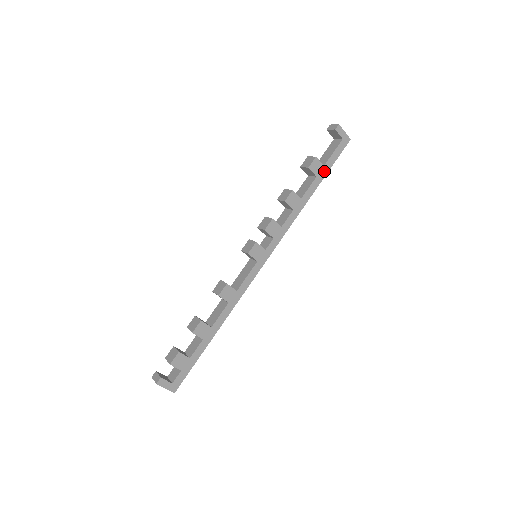
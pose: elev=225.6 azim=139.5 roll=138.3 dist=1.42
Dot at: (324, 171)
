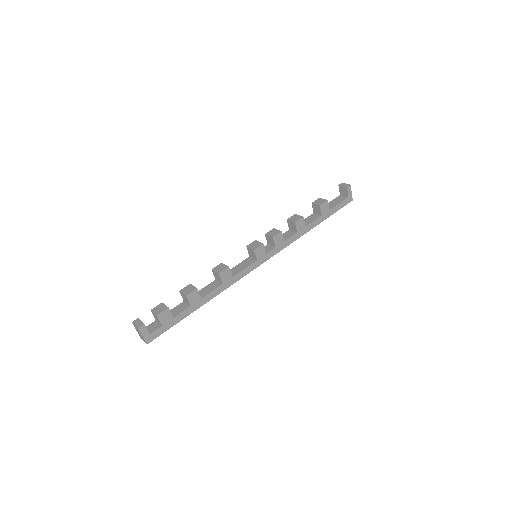
Dot at: (328, 214)
